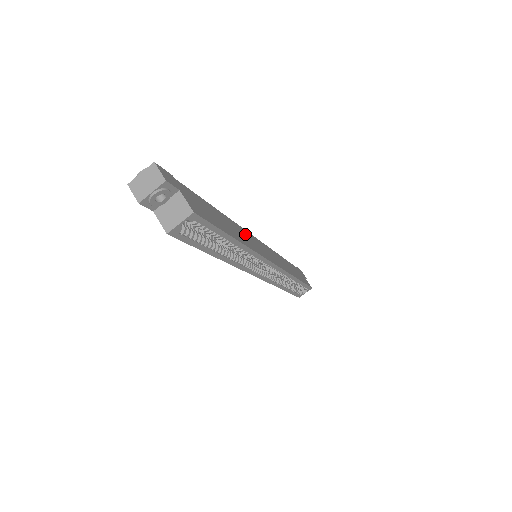
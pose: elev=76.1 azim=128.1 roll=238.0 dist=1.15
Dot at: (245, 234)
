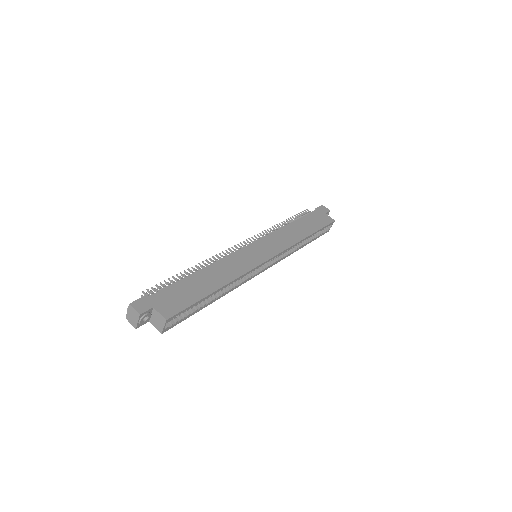
Dot at: (231, 262)
